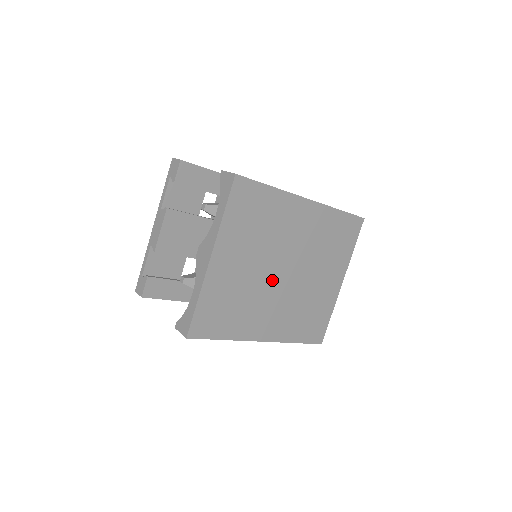
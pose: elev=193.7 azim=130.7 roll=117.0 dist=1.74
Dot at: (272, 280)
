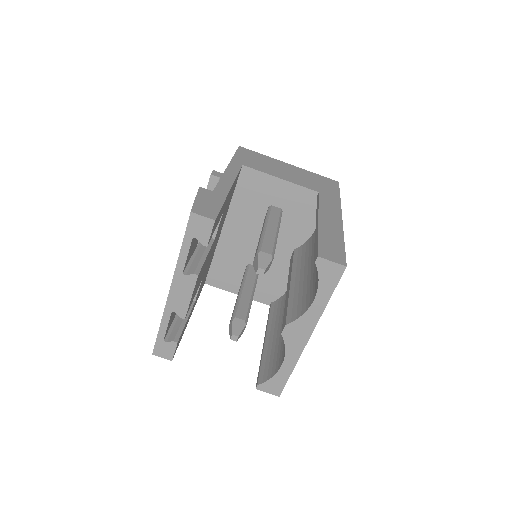
Dot at: occluded
